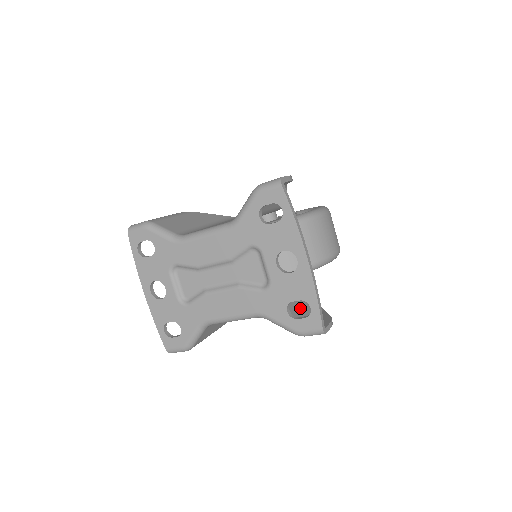
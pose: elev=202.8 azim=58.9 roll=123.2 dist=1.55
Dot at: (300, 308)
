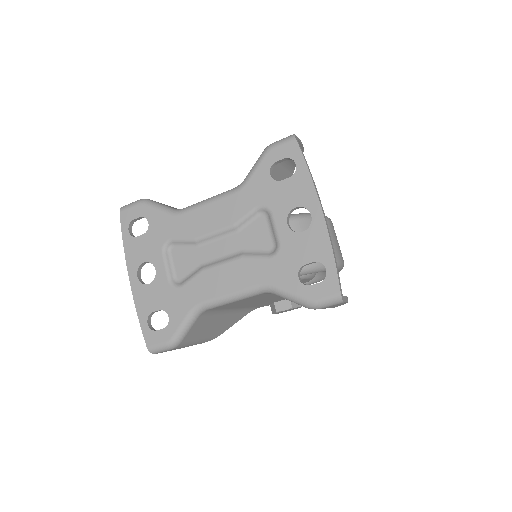
Dot at: occluded
